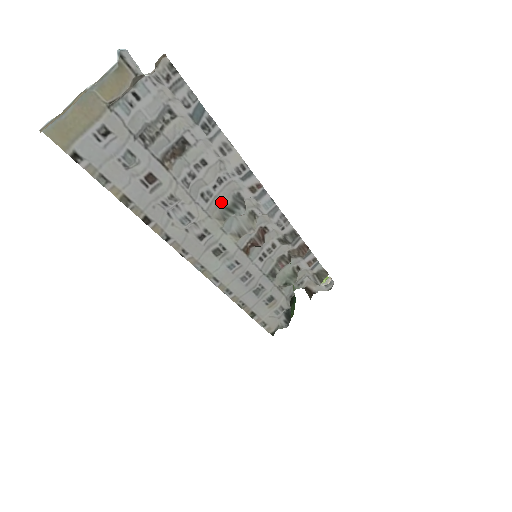
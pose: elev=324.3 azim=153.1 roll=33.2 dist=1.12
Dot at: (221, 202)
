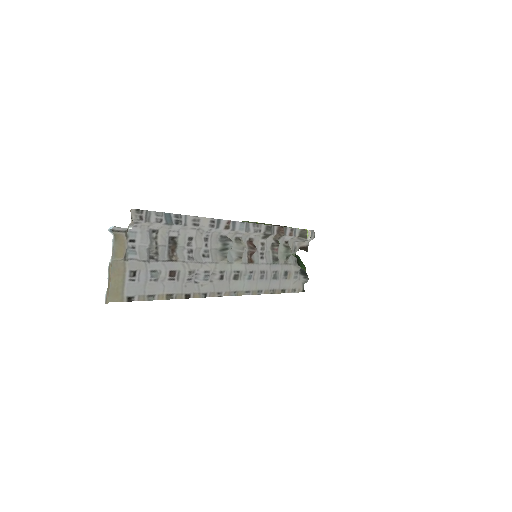
Dot at: (216, 249)
